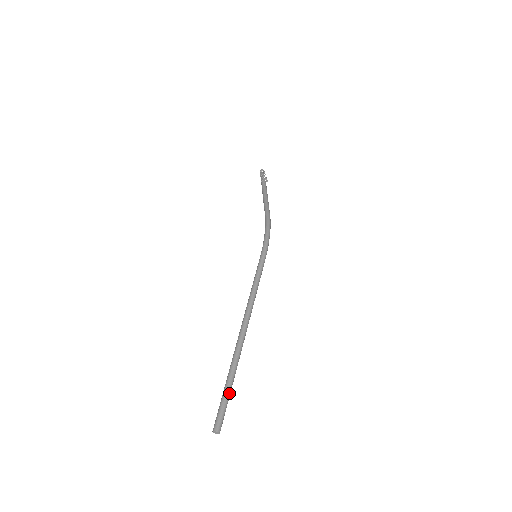
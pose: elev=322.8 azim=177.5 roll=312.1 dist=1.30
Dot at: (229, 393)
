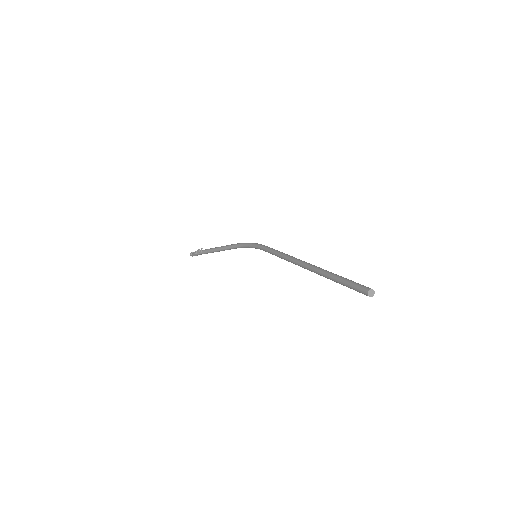
Dot at: (347, 279)
